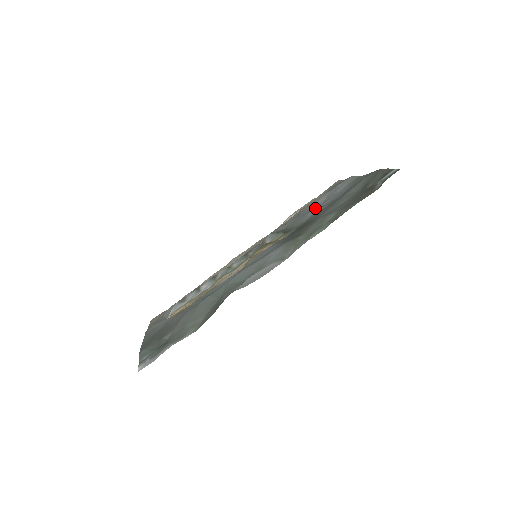
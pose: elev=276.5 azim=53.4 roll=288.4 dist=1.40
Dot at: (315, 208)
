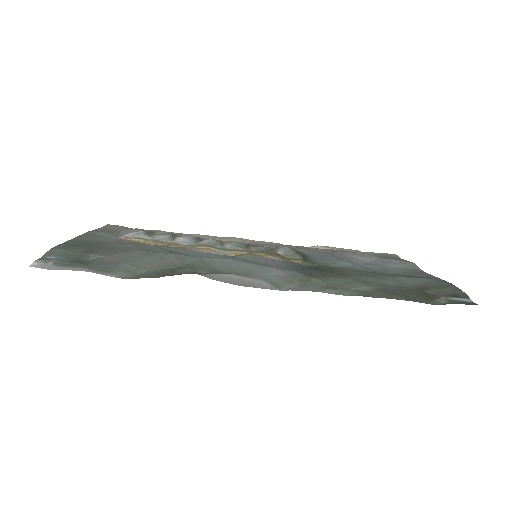
Dot at: (353, 261)
